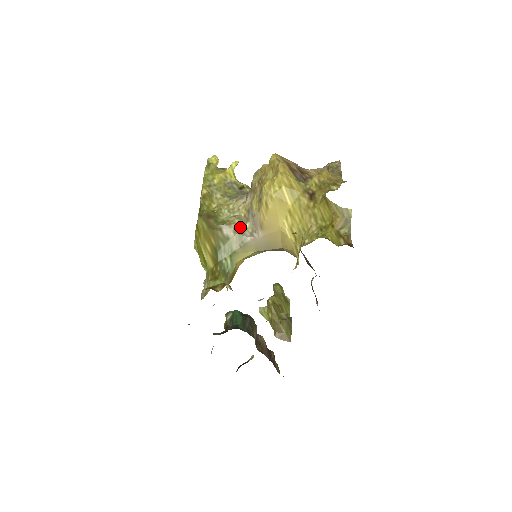
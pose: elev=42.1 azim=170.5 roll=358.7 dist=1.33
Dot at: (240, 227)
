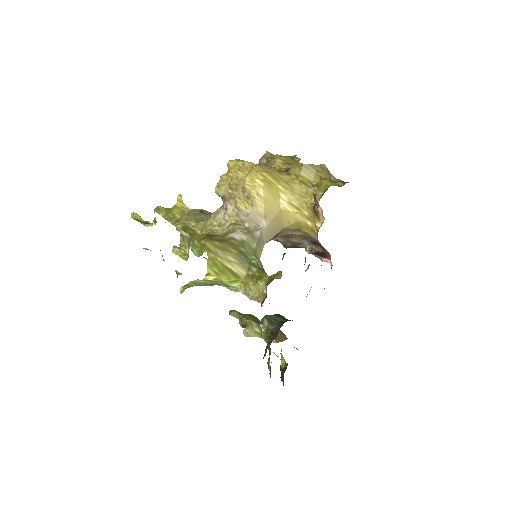
Dot at: (244, 229)
